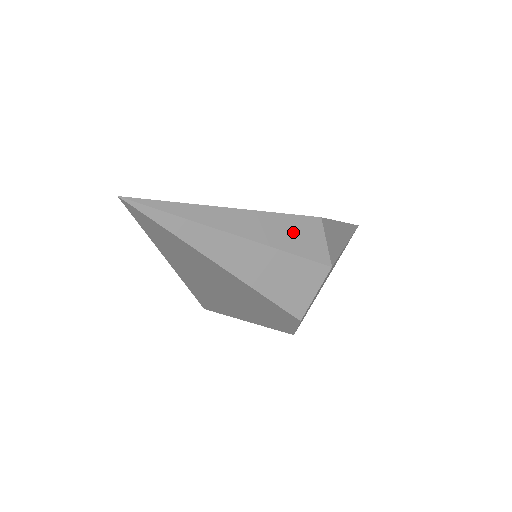
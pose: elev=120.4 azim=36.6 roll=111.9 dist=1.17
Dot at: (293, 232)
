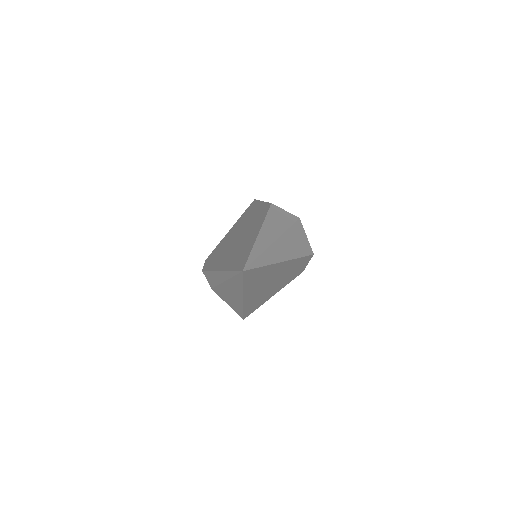
Dot at: (277, 219)
